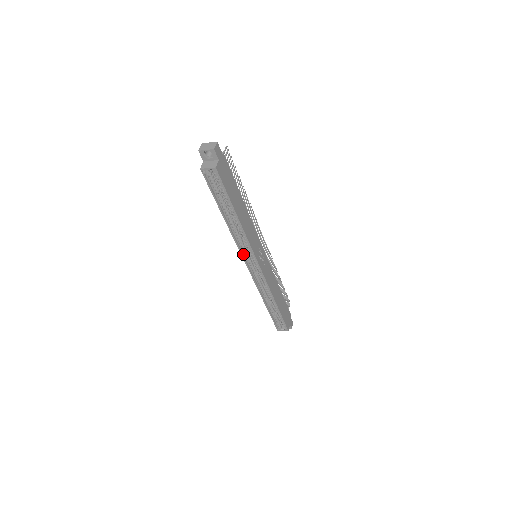
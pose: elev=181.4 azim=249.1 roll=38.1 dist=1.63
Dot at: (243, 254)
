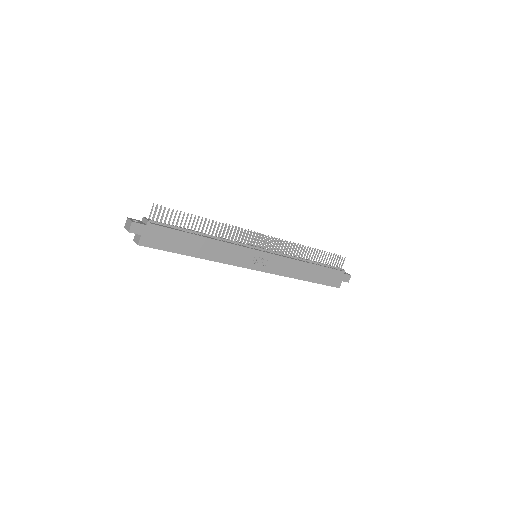
Dot at: occluded
